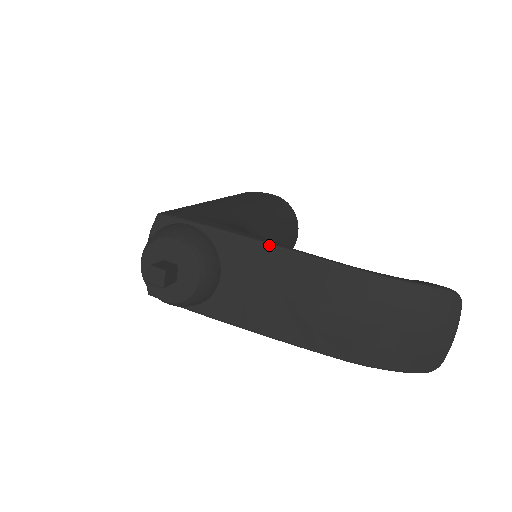
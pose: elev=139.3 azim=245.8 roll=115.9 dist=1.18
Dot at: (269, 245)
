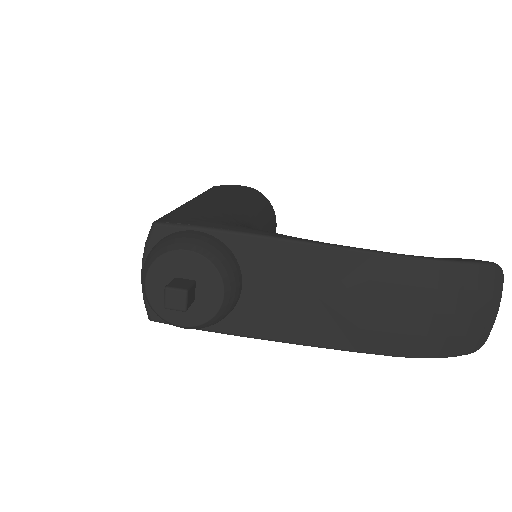
Dot at: (299, 242)
